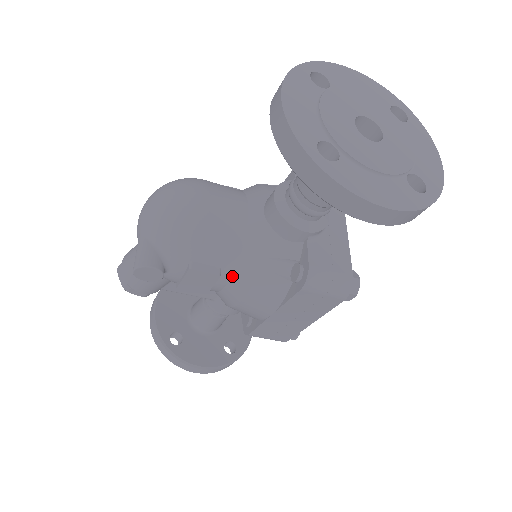
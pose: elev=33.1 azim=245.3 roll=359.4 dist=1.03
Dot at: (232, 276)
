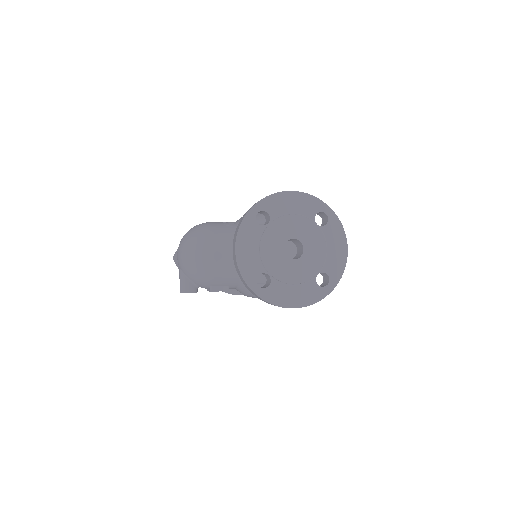
Dot at: (237, 287)
